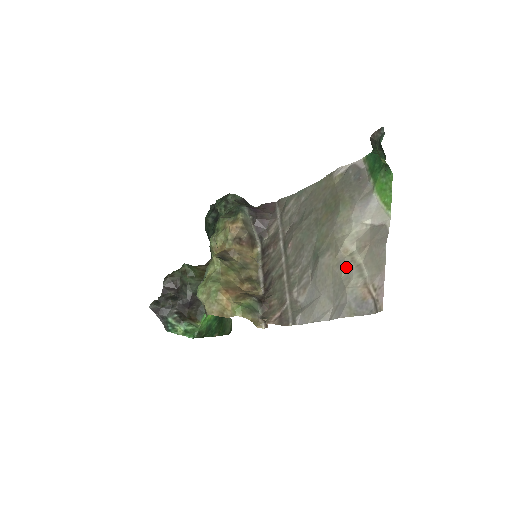
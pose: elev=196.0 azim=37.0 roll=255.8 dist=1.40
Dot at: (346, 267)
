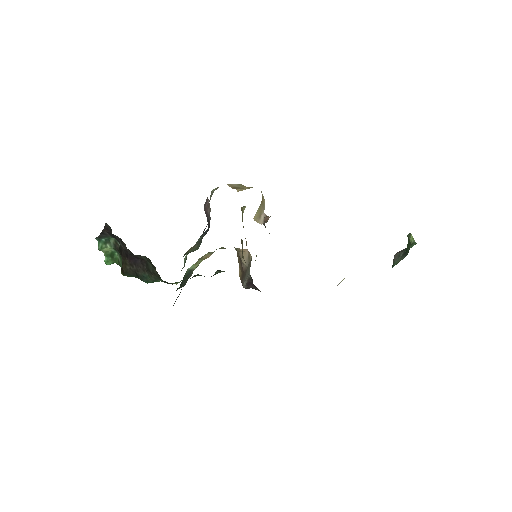
Dot at: occluded
